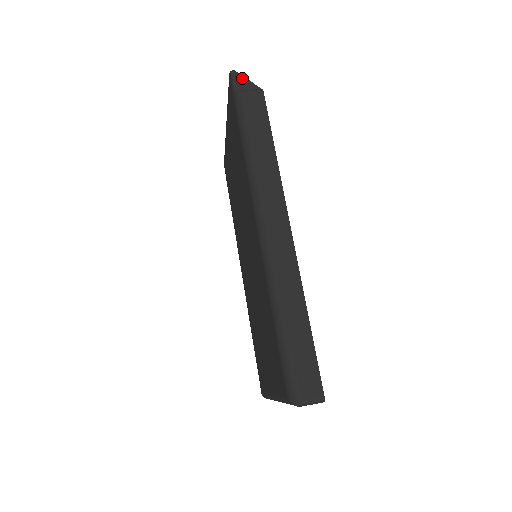
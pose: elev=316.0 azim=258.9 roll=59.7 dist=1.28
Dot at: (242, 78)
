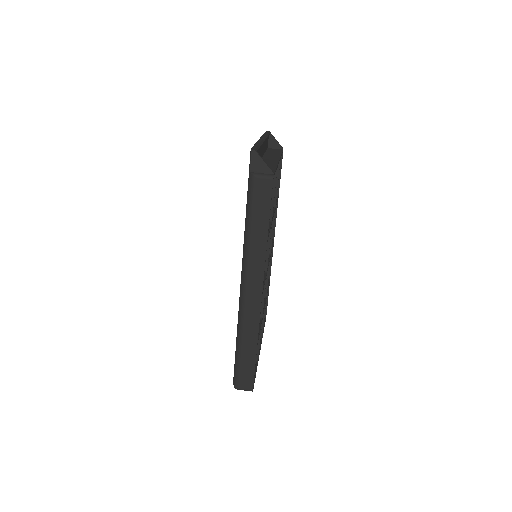
Dot at: (259, 159)
